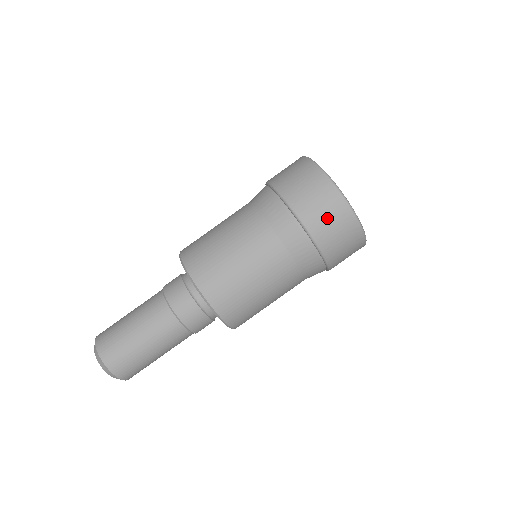
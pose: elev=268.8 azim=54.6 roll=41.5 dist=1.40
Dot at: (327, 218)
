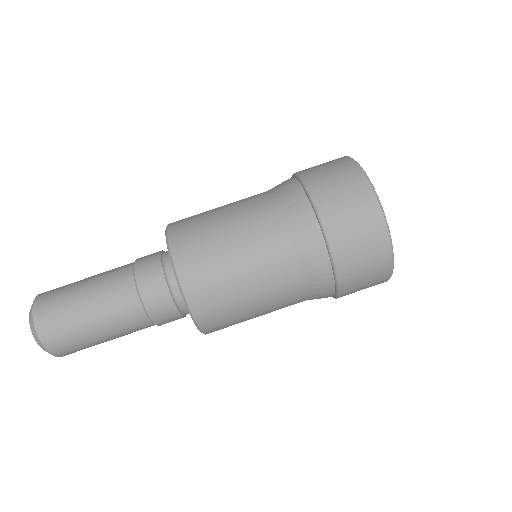
Dot at: (354, 227)
